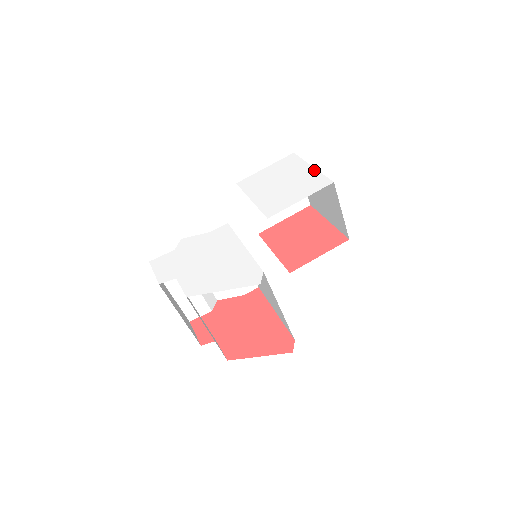
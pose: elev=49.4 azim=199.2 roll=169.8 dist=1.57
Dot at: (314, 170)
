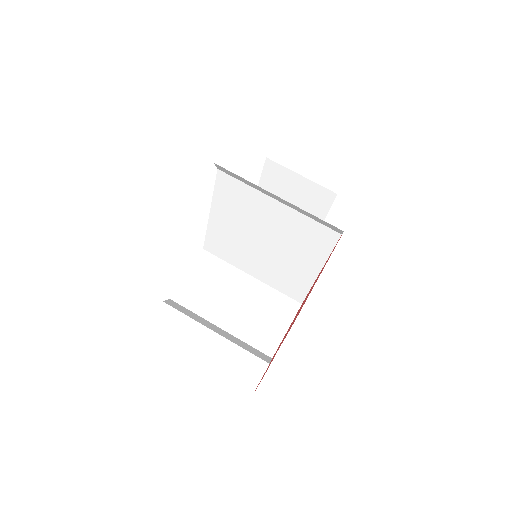
Dot at: occluded
